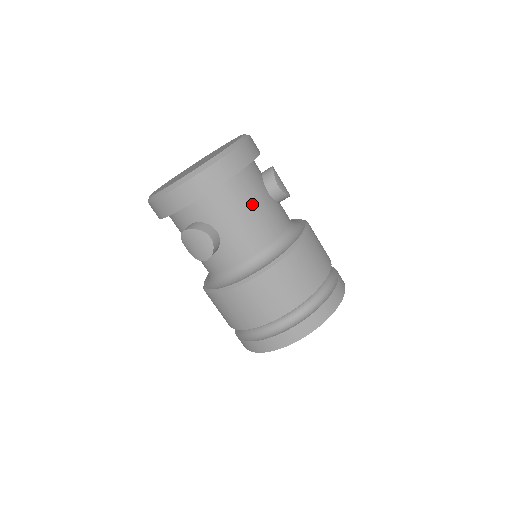
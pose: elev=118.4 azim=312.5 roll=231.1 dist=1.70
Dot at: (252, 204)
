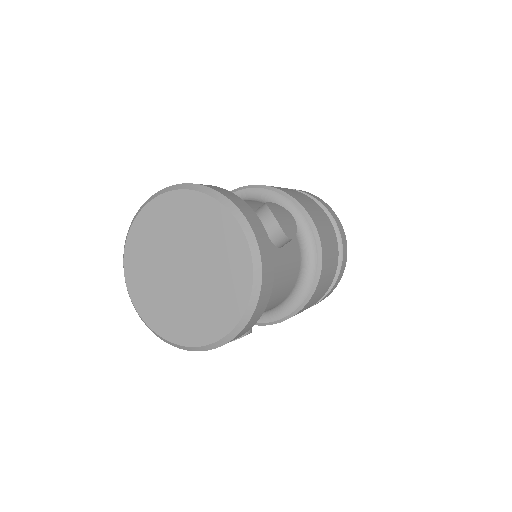
Dot at: (278, 284)
